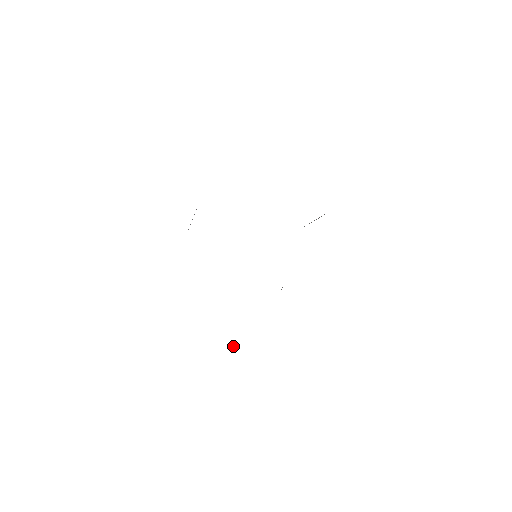
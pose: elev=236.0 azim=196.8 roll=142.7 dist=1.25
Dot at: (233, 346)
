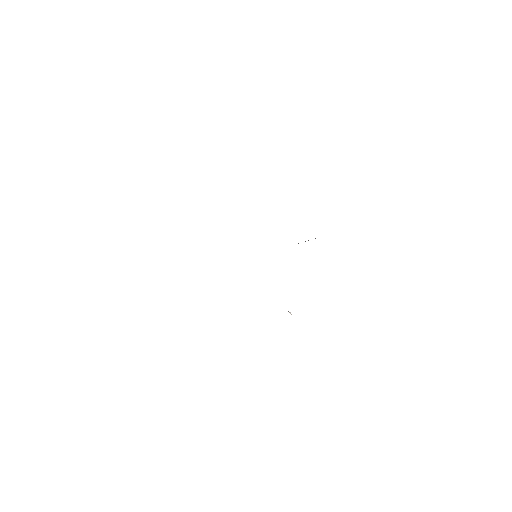
Dot at: (290, 312)
